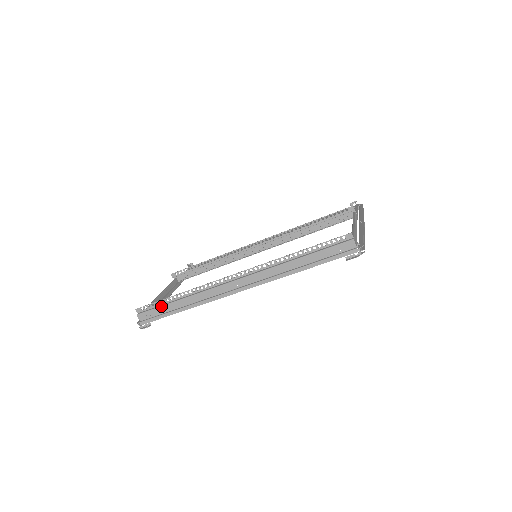
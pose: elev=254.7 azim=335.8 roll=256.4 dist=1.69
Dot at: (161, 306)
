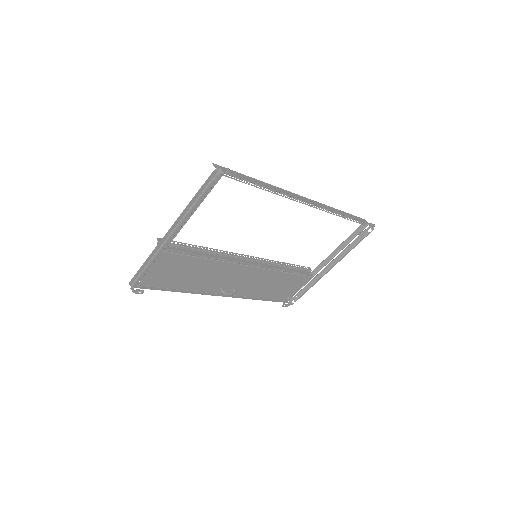
Dot at: occluded
